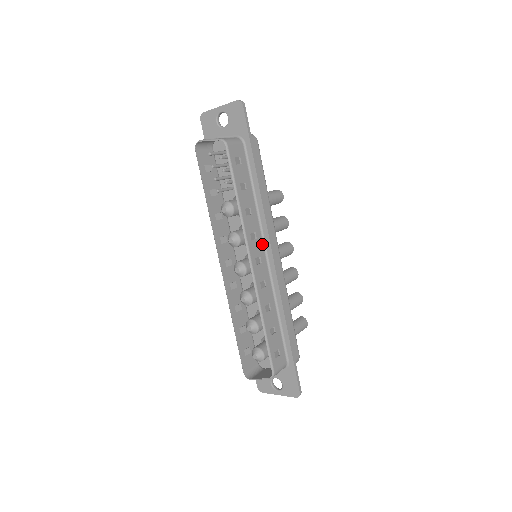
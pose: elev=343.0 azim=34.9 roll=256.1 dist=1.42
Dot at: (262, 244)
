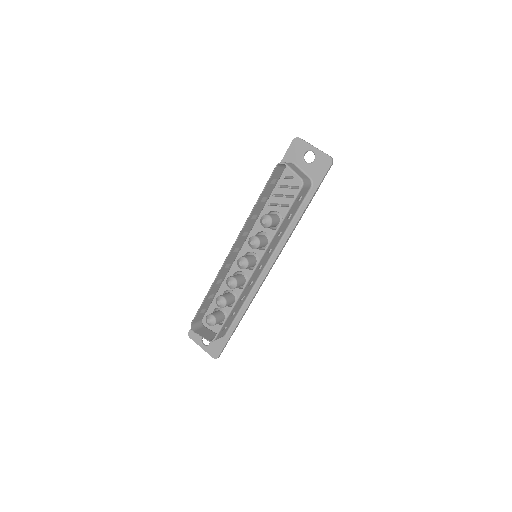
Dot at: (269, 257)
